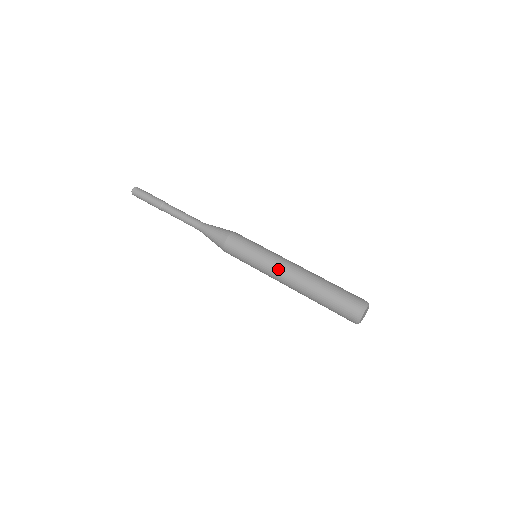
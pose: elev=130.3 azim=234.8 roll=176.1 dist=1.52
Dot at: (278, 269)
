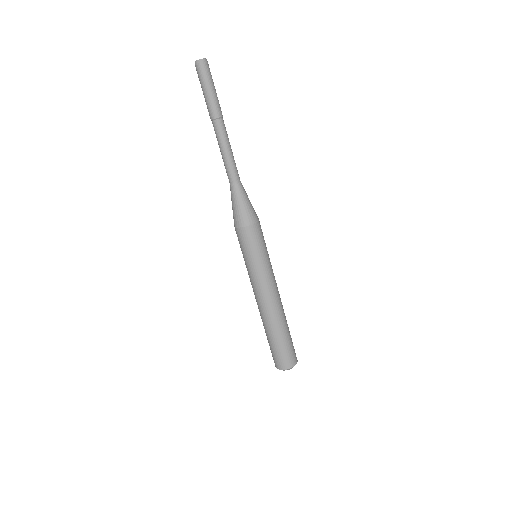
Dot at: (253, 290)
